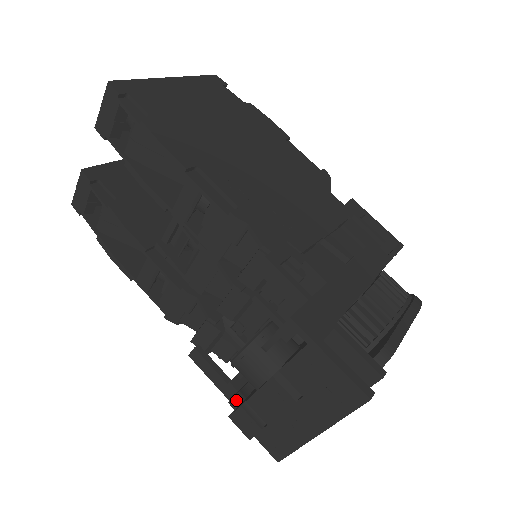
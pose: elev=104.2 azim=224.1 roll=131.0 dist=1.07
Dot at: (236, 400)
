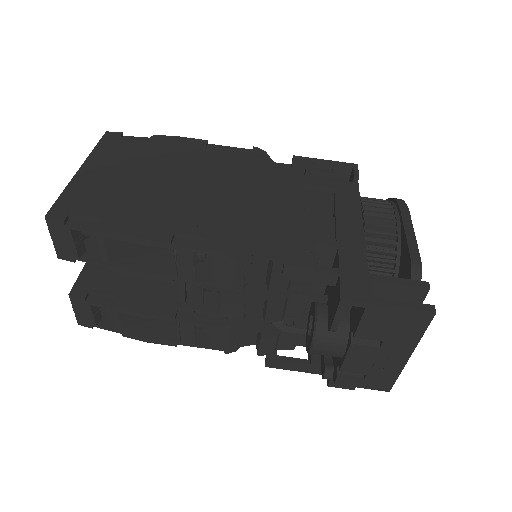
Dot at: (328, 373)
